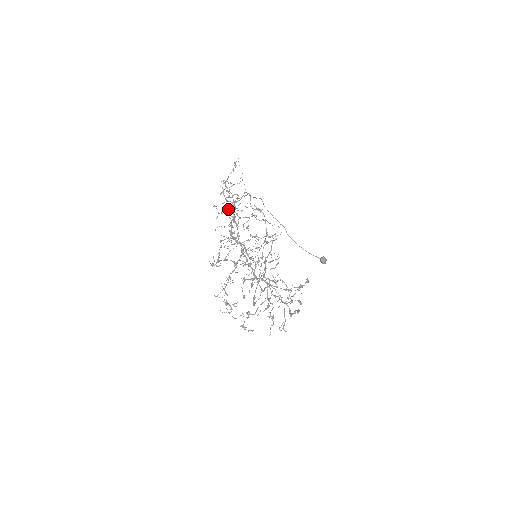
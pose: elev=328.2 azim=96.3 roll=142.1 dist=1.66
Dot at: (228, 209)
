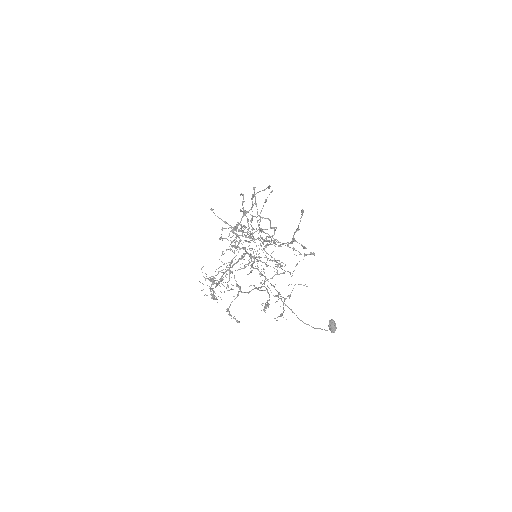
Dot at: occluded
